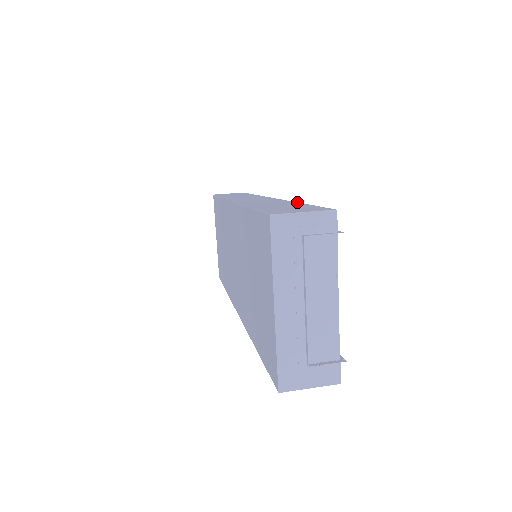
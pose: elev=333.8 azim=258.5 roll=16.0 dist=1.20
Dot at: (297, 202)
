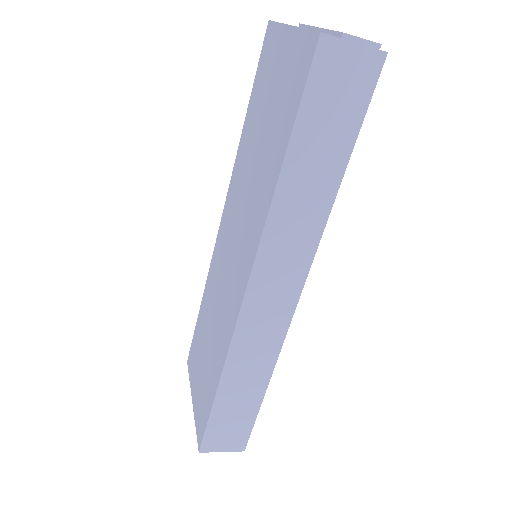
Dot at: occluded
